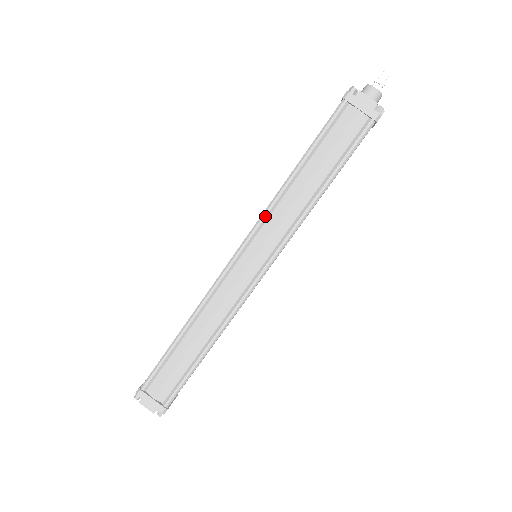
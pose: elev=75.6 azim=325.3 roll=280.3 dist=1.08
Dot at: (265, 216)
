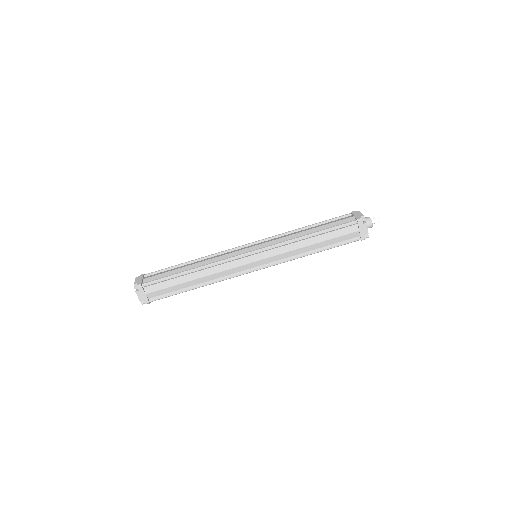
Dot at: (279, 246)
